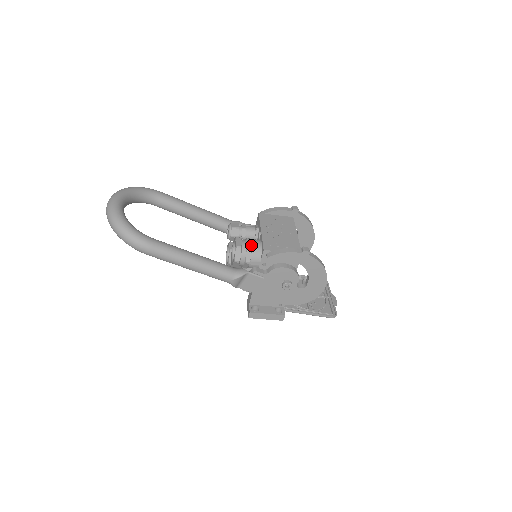
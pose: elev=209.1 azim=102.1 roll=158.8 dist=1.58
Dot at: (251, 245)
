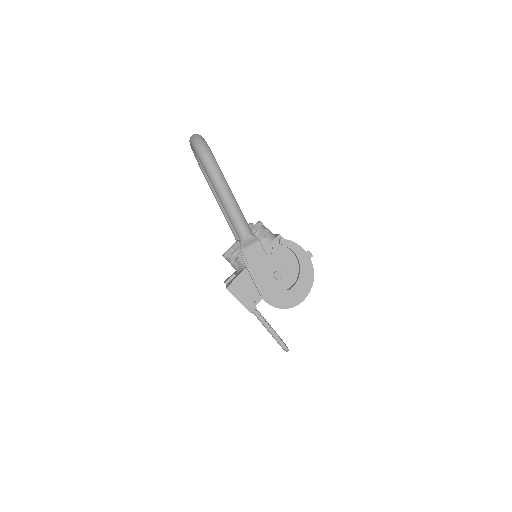
Dot at: (269, 230)
